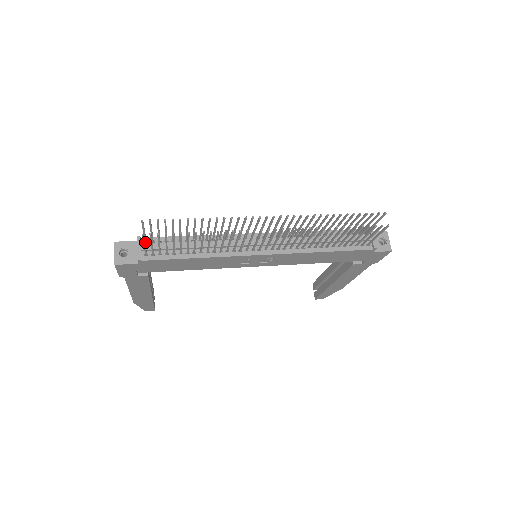
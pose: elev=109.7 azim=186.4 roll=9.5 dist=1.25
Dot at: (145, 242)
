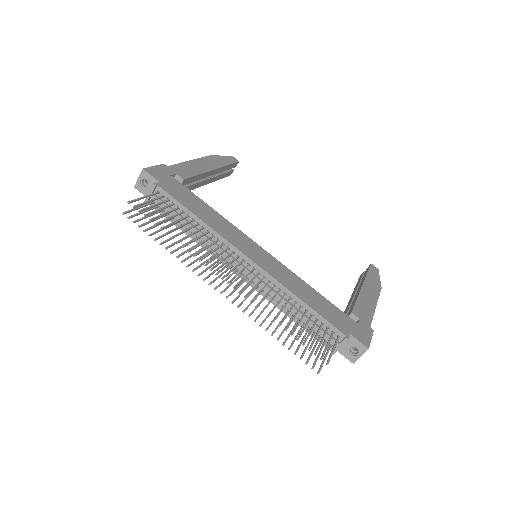
Dot at: (157, 192)
